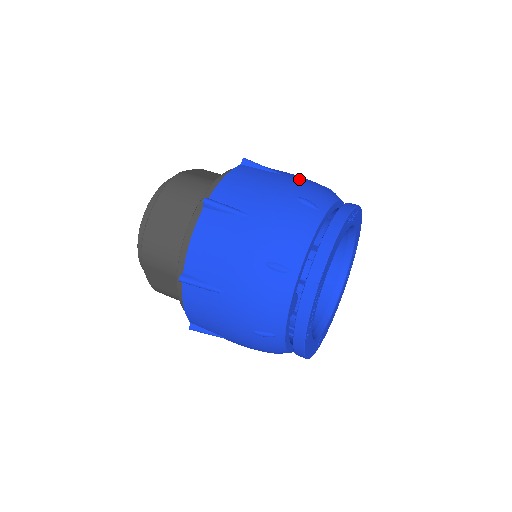
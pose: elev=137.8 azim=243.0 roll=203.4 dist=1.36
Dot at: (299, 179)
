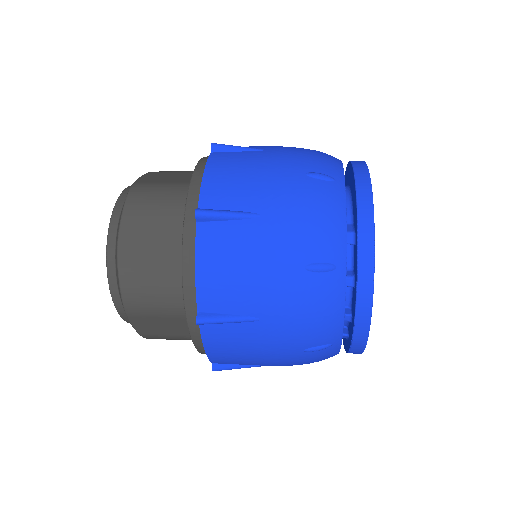
Dot at: (290, 150)
